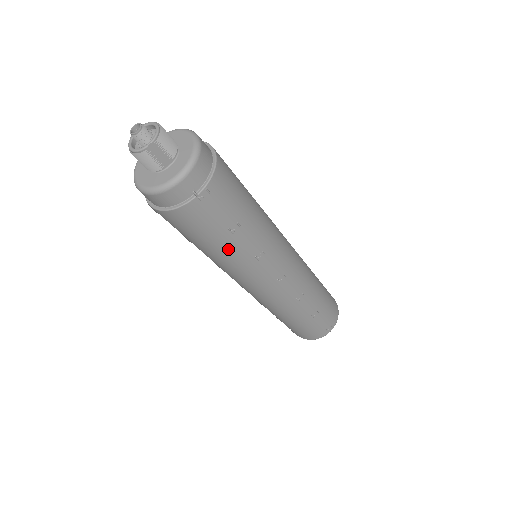
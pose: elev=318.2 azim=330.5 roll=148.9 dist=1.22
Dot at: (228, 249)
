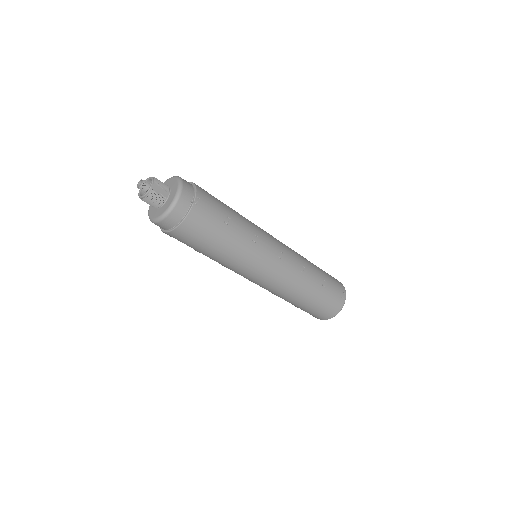
Dot at: (232, 239)
